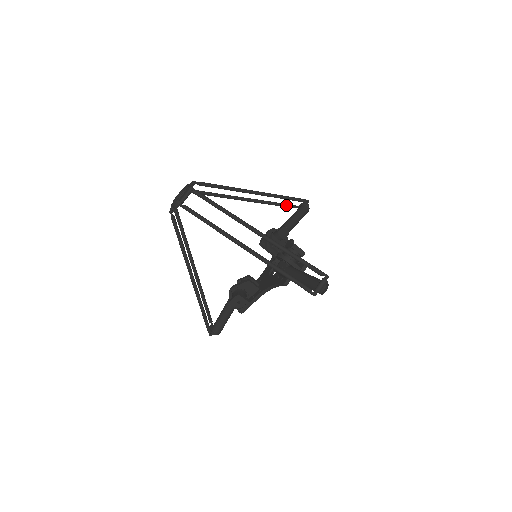
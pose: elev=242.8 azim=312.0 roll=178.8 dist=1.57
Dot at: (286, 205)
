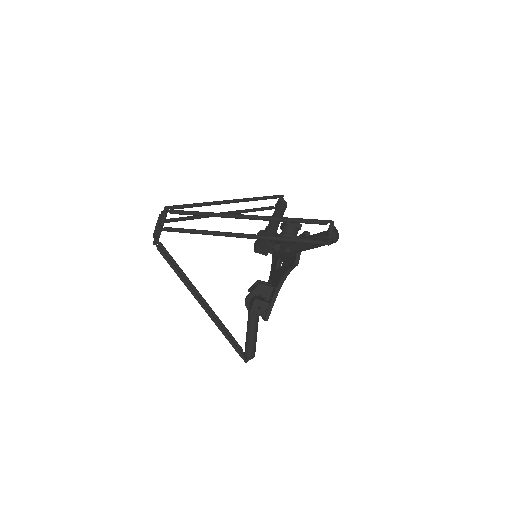
Dot at: (263, 208)
